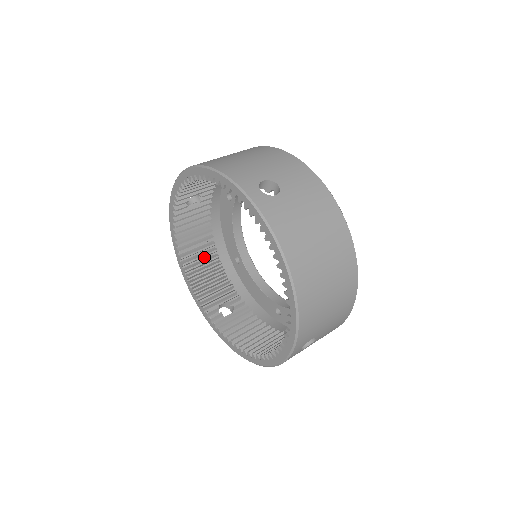
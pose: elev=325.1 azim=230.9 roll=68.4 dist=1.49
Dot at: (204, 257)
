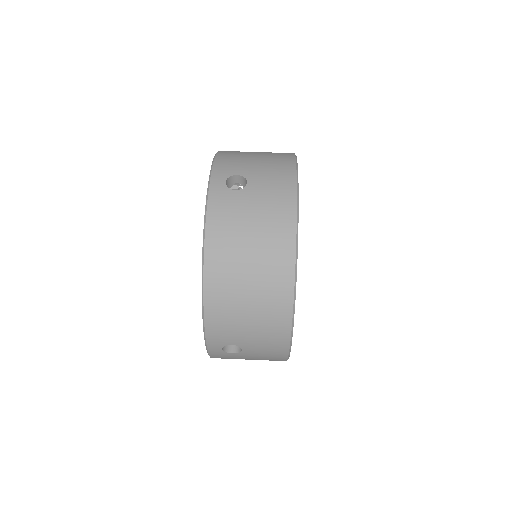
Dot at: occluded
